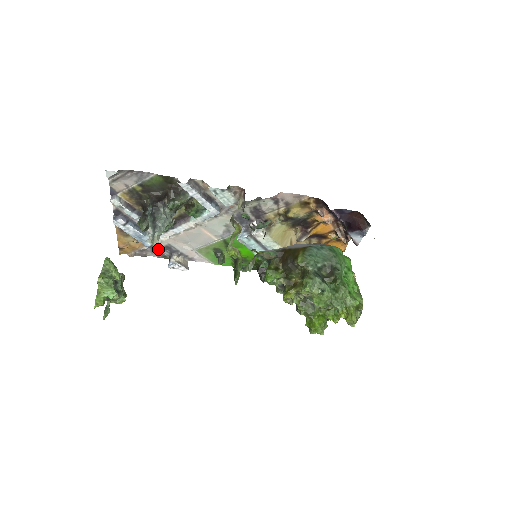
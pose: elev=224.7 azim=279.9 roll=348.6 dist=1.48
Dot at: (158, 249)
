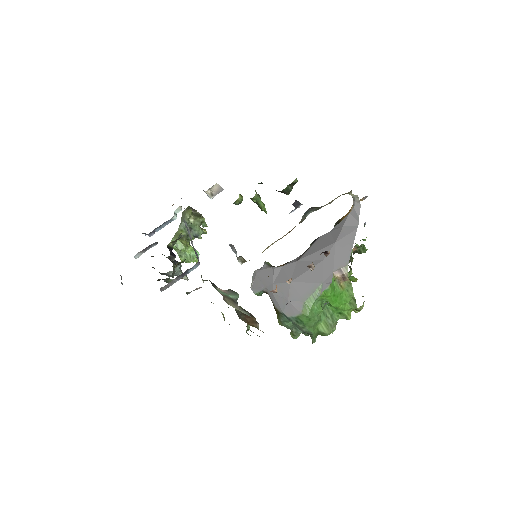
Dot at: occluded
